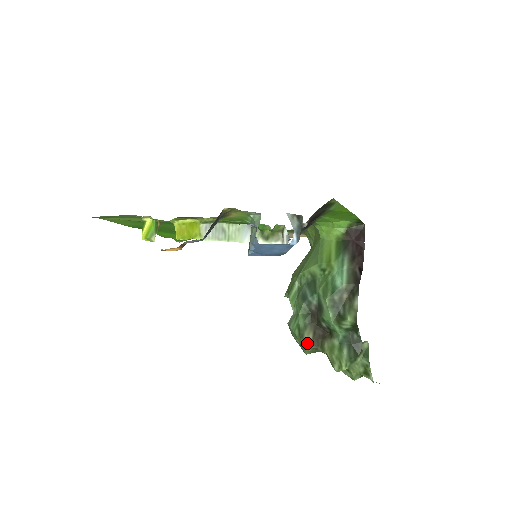
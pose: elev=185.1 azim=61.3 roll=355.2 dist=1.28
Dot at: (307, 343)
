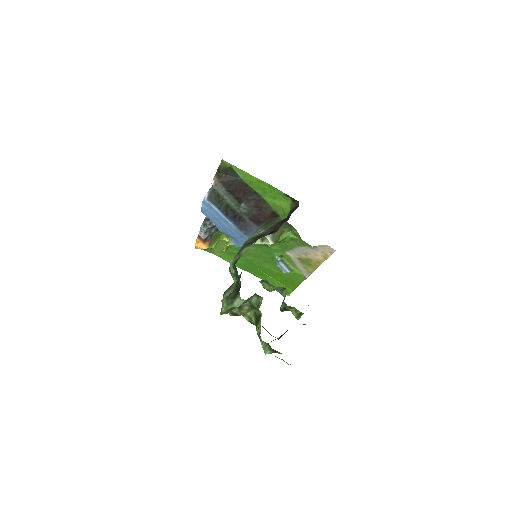
Dot at: (223, 298)
